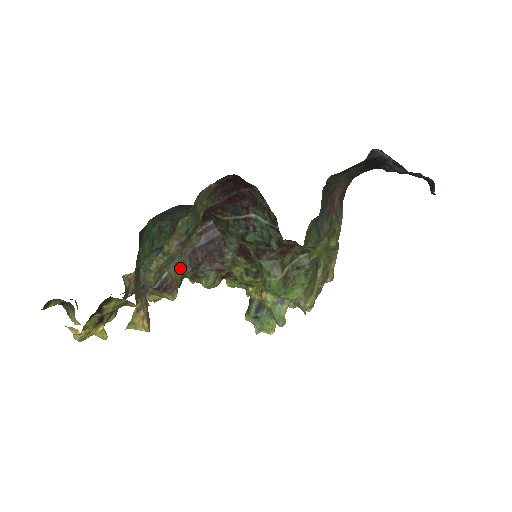
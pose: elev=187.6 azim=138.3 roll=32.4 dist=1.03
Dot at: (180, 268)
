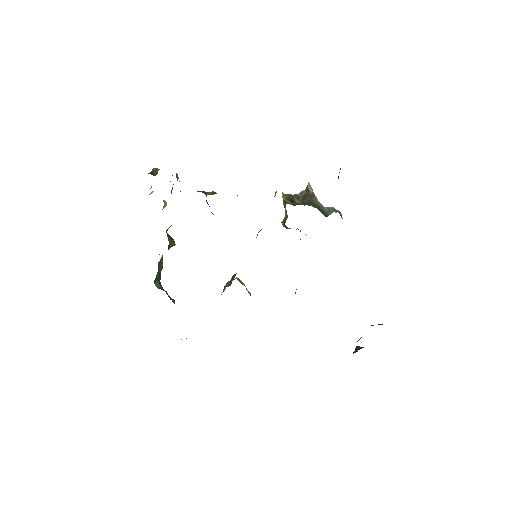
Dot at: occluded
